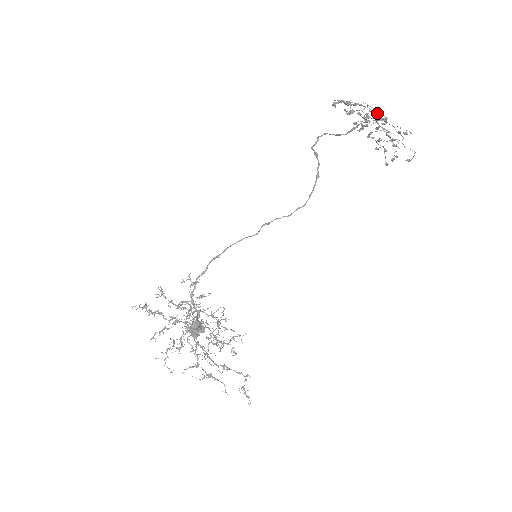
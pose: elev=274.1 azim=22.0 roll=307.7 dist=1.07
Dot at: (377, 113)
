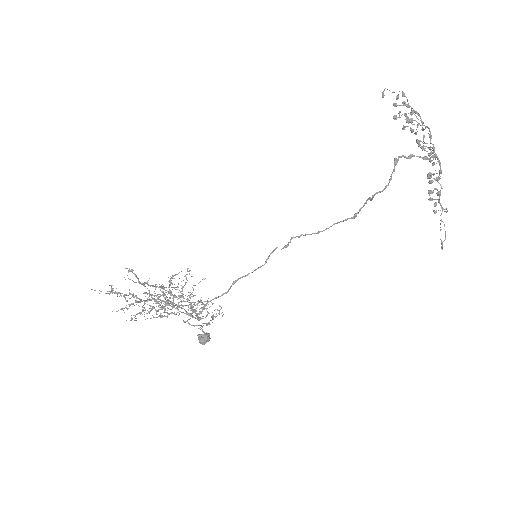
Dot at: (440, 162)
